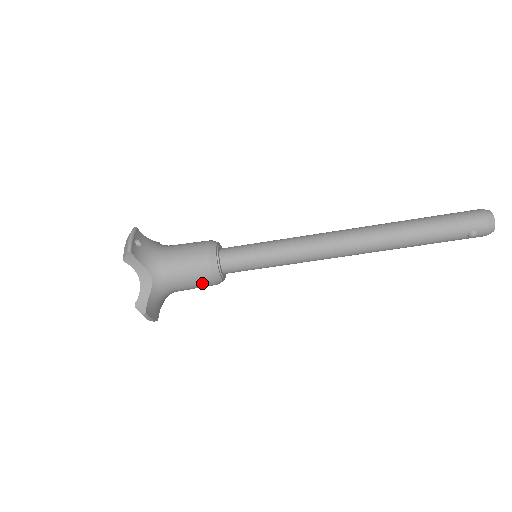
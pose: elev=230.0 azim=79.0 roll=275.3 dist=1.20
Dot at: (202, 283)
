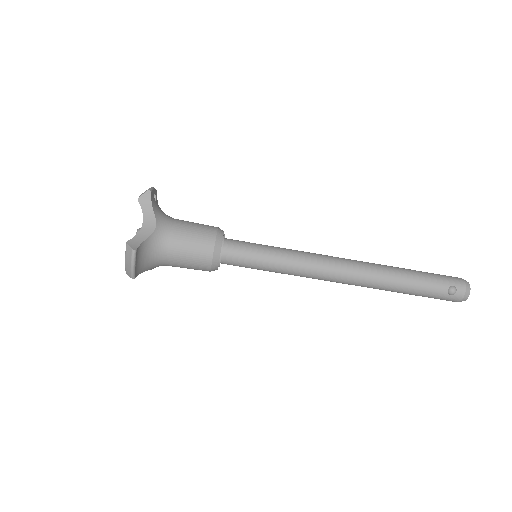
Dot at: (200, 254)
